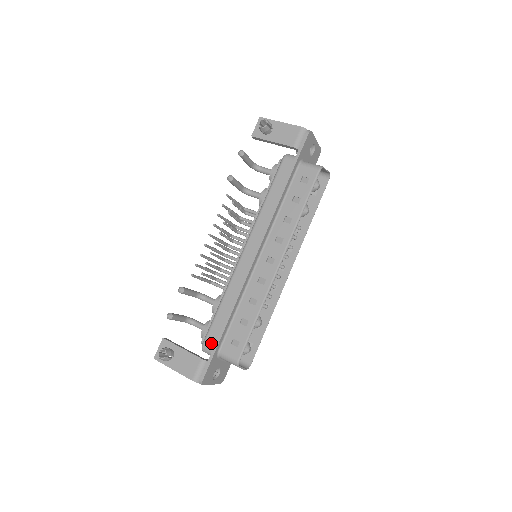
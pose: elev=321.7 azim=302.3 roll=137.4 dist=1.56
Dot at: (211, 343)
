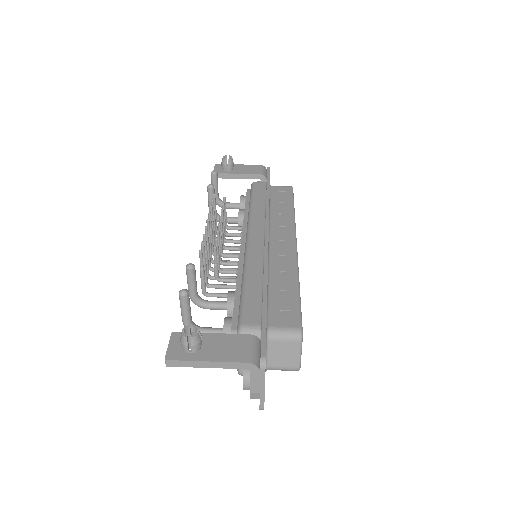
Dot at: (253, 319)
